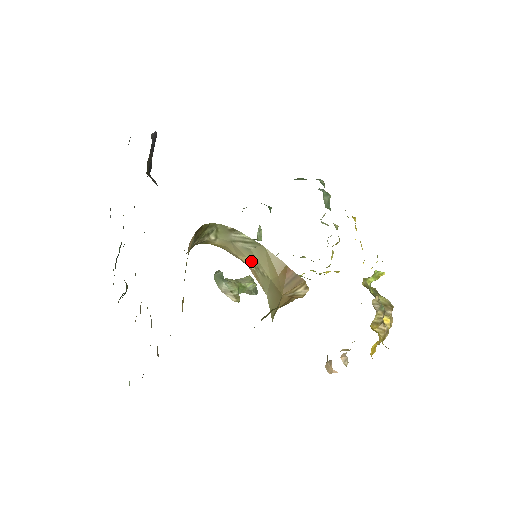
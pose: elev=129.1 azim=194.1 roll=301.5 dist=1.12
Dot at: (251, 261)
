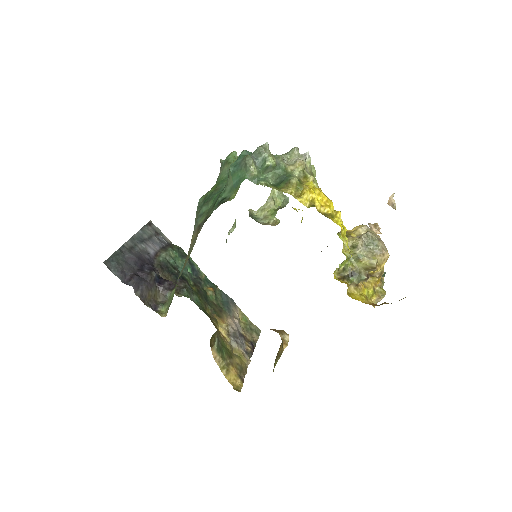
Dot at: occluded
